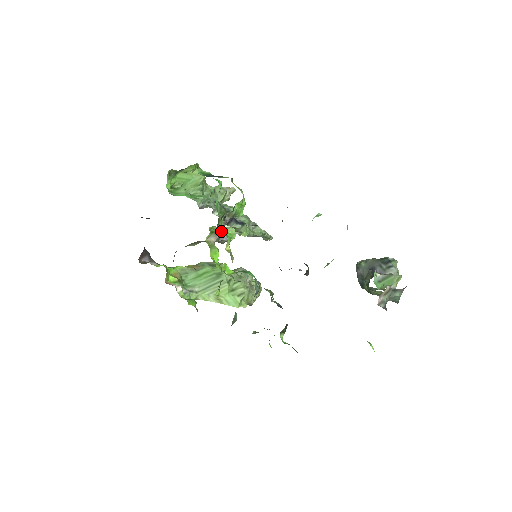
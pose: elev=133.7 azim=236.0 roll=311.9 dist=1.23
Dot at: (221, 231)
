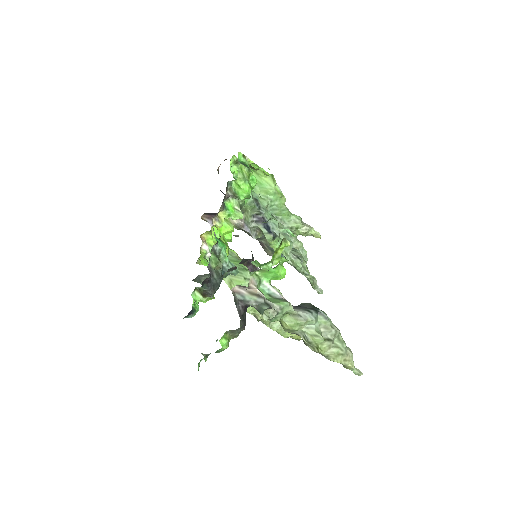
Dot at: (225, 203)
